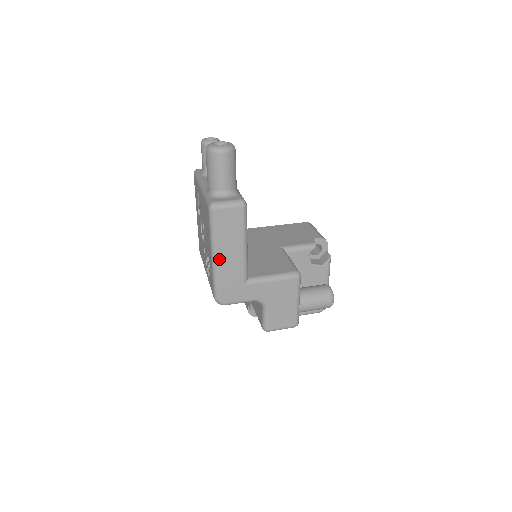
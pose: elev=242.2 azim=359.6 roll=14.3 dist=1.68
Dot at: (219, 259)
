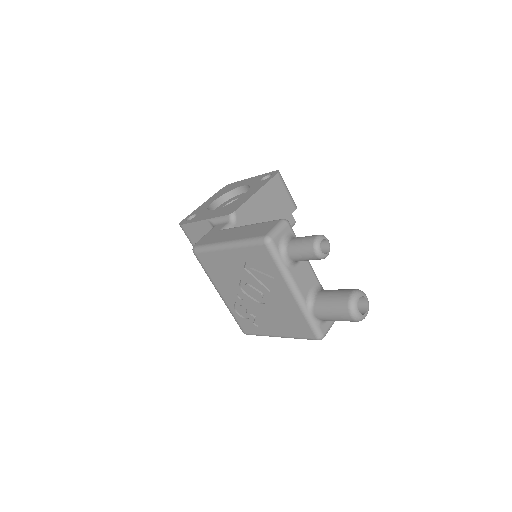
Dot at: occluded
